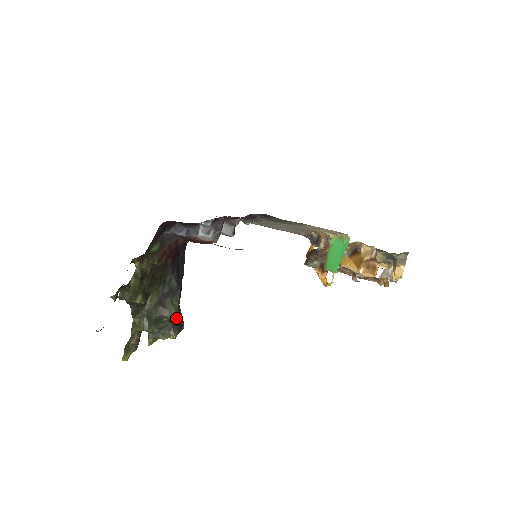
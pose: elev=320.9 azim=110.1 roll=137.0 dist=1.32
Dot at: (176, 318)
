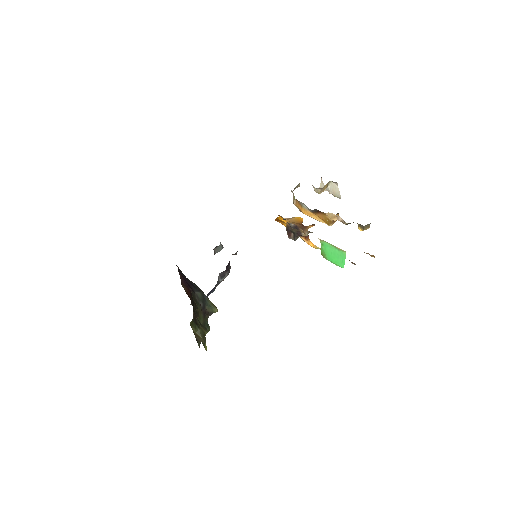
Dot at: occluded
